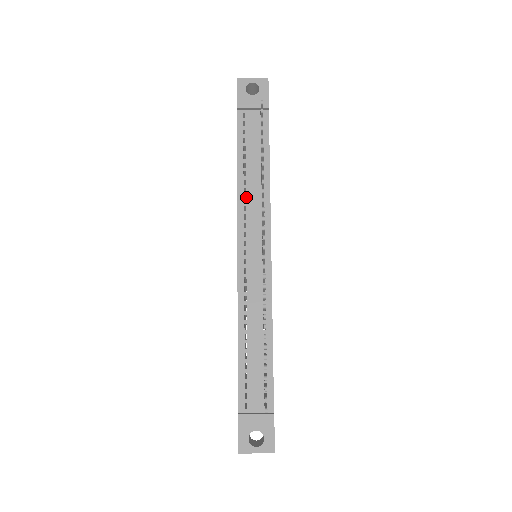
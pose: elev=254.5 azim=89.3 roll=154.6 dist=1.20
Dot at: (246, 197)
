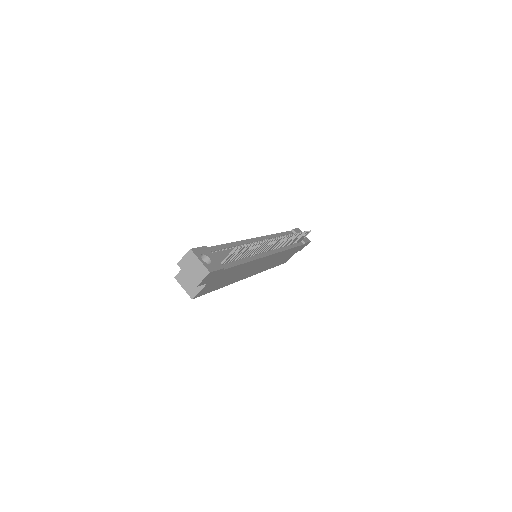
Dot at: occluded
